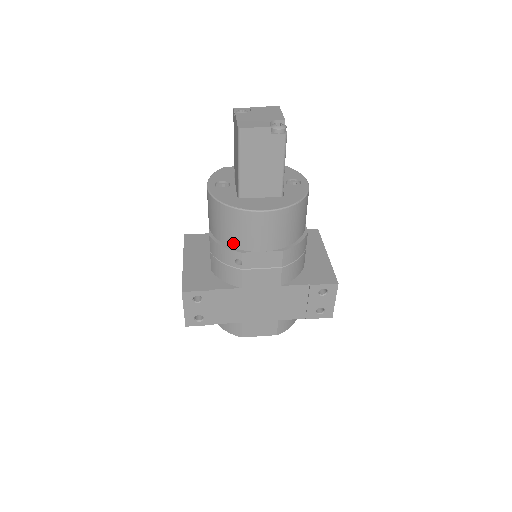
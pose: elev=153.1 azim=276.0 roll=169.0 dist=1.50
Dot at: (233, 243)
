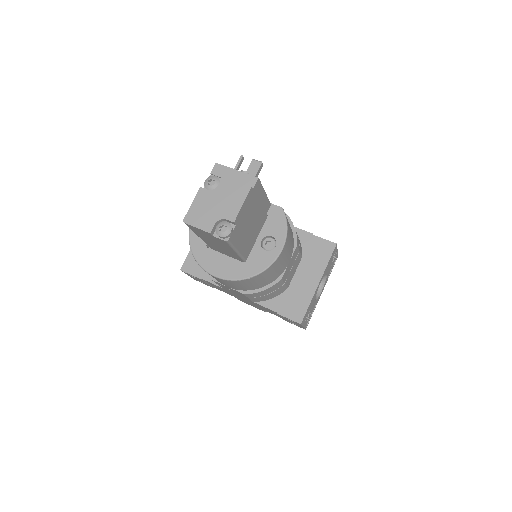
Dot at: occluded
